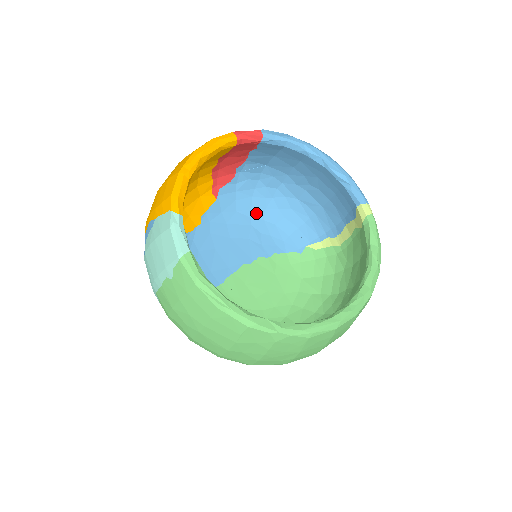
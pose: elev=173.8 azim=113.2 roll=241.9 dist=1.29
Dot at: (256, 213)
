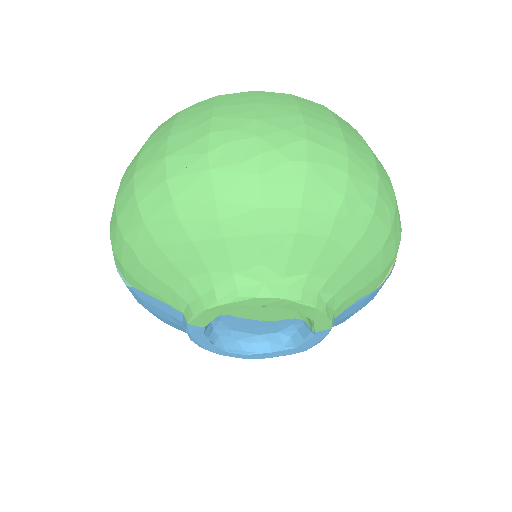
Dot at: occluded
